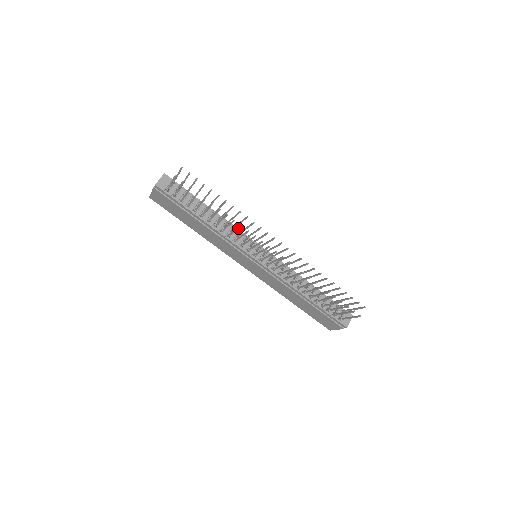
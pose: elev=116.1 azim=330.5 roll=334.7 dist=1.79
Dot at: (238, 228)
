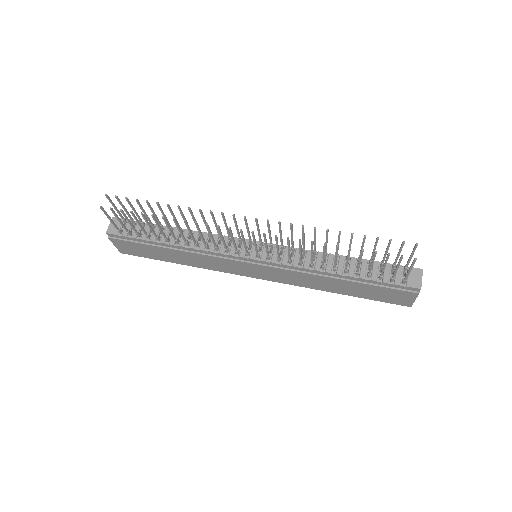
Dot at: (197, 228)
